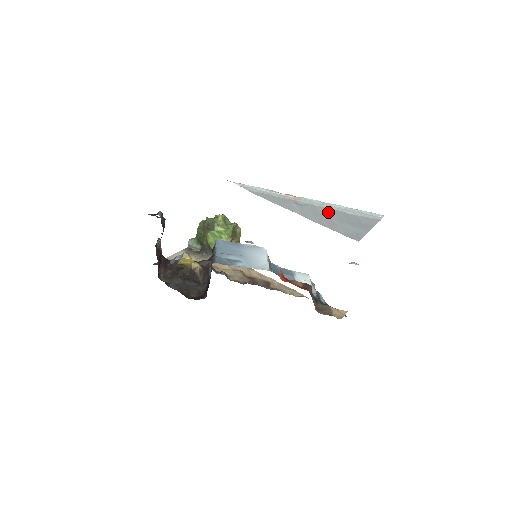
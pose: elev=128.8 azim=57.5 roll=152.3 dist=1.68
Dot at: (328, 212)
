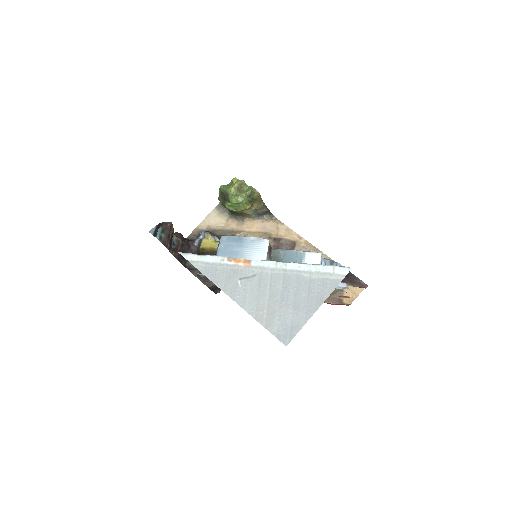
Dot at: (276, 284)
